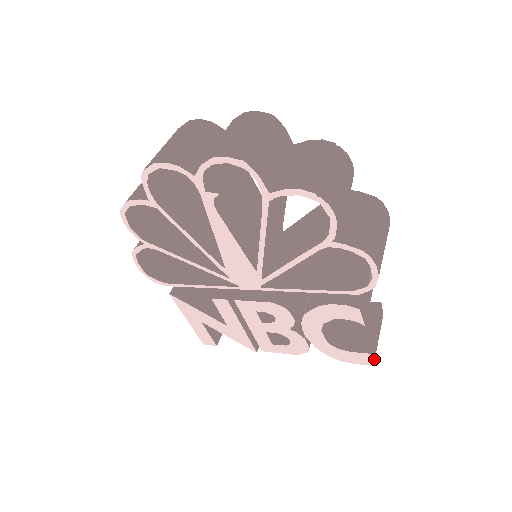
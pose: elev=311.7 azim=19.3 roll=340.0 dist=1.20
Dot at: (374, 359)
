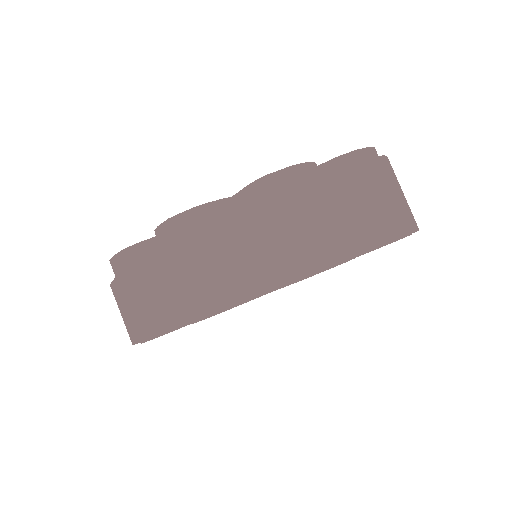
Dot at: occluded
